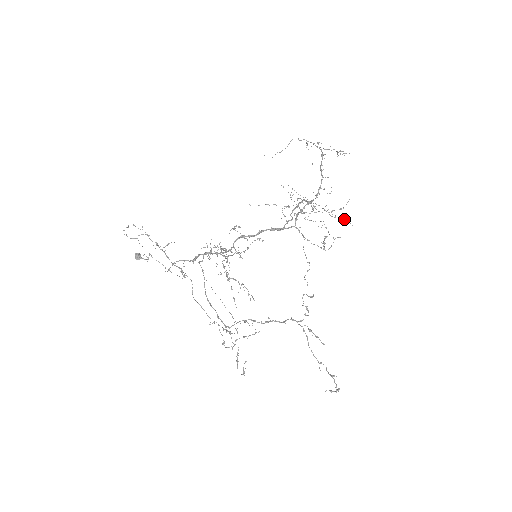
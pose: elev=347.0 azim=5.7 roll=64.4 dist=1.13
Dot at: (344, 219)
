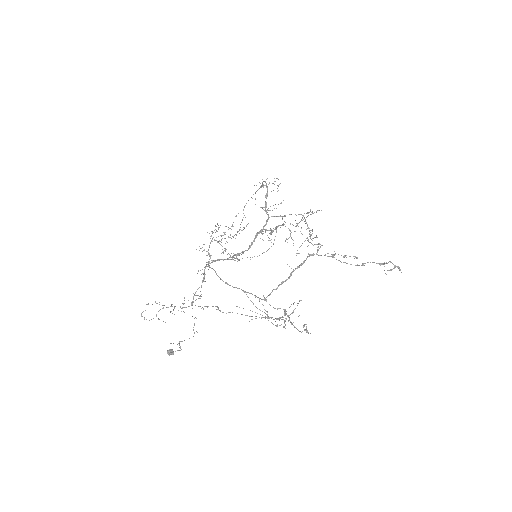
Dot at: occluded
